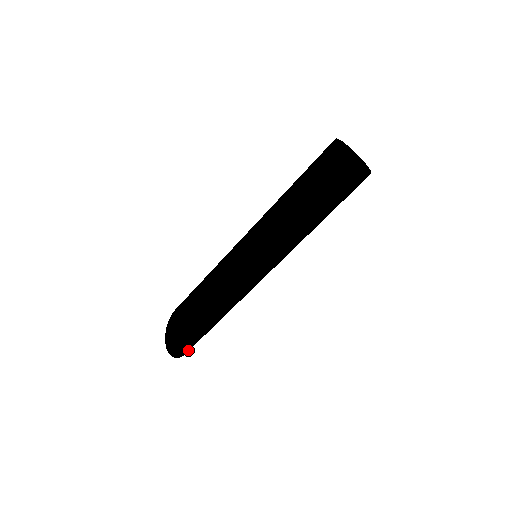
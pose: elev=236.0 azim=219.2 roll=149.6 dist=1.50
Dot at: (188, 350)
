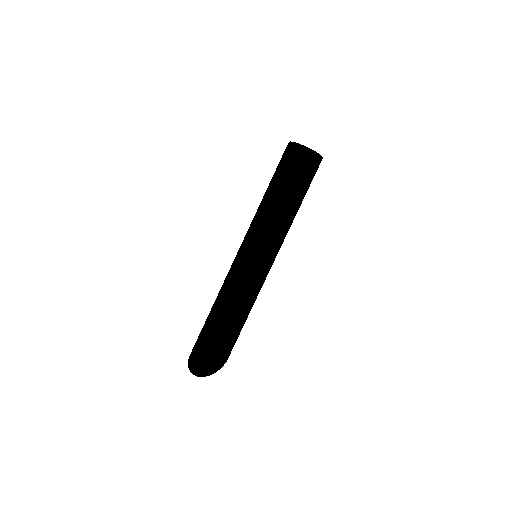
Dot at: (204, 368)
